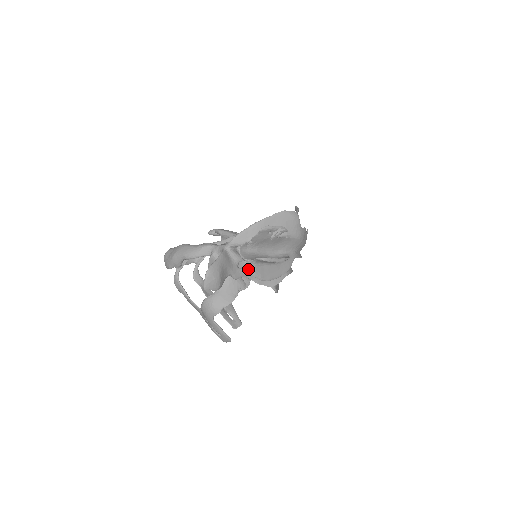
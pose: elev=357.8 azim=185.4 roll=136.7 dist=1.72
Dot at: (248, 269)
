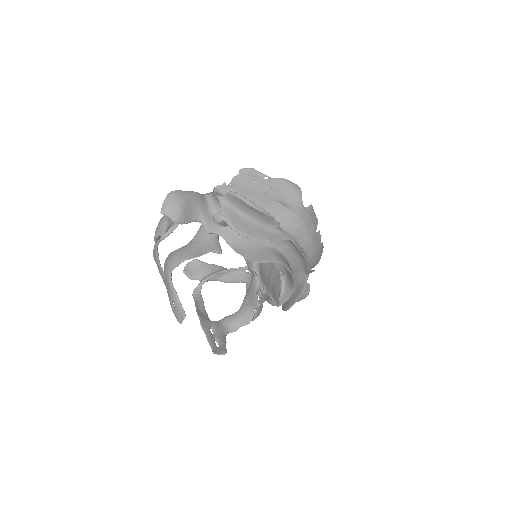
Dot at: (226, 228)
